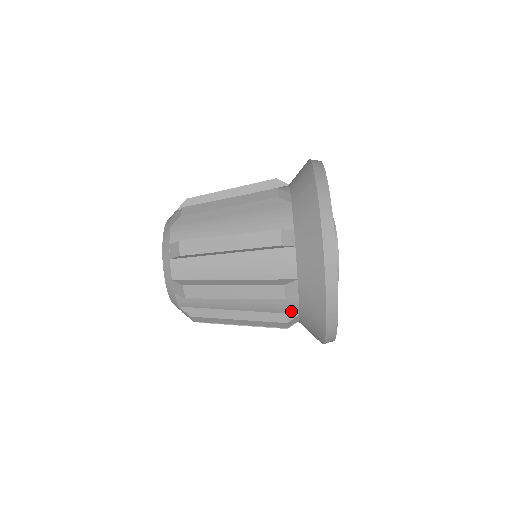
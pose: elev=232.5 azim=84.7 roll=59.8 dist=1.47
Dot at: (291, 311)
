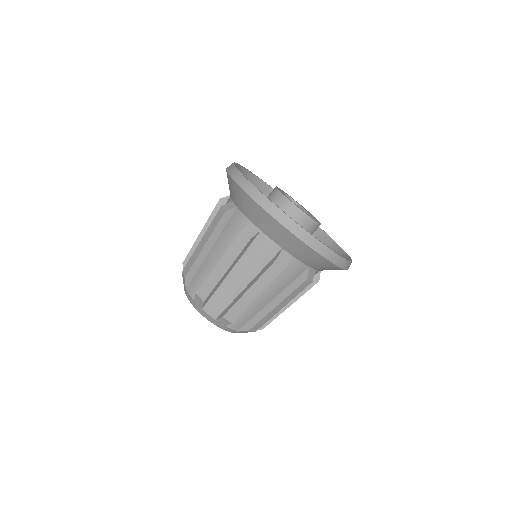
Dot at: (315, 274)
